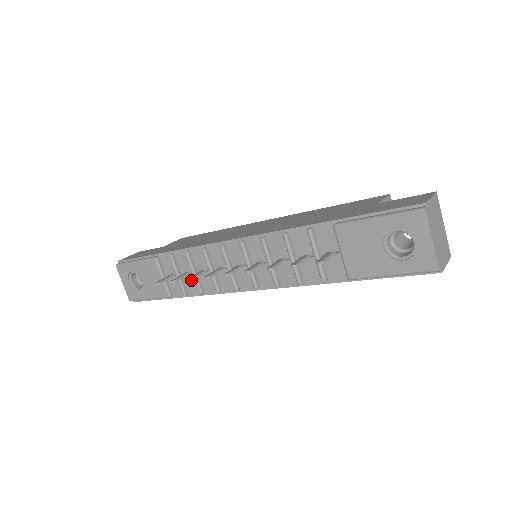
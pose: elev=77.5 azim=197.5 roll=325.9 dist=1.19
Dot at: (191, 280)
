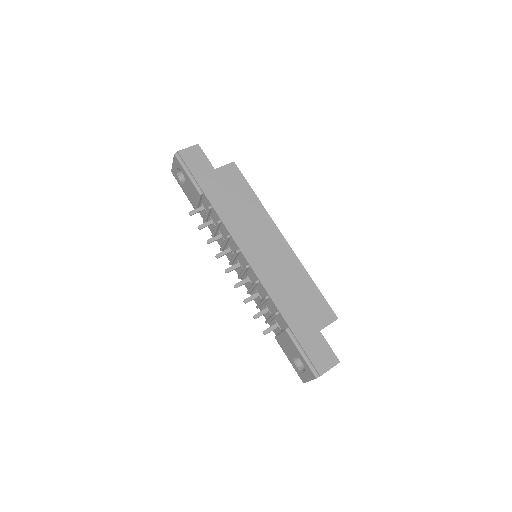
Dot at: (212, 225)
